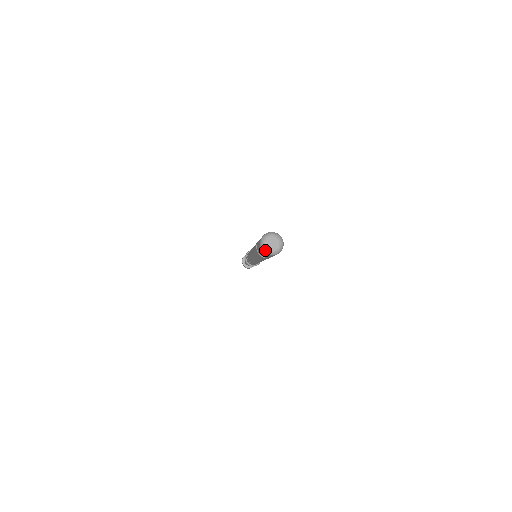
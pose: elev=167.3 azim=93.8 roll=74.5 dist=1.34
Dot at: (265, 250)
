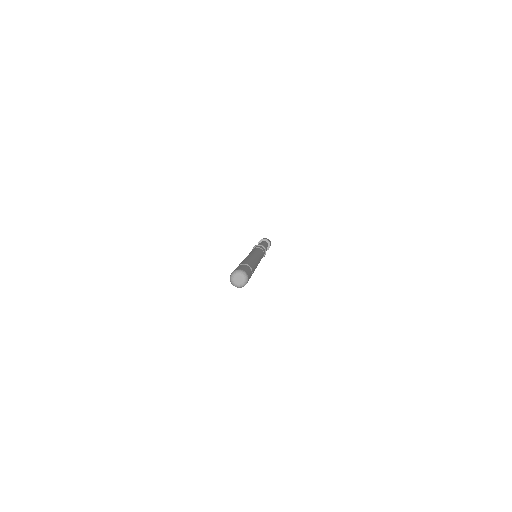
Dot at: (233, 284)
